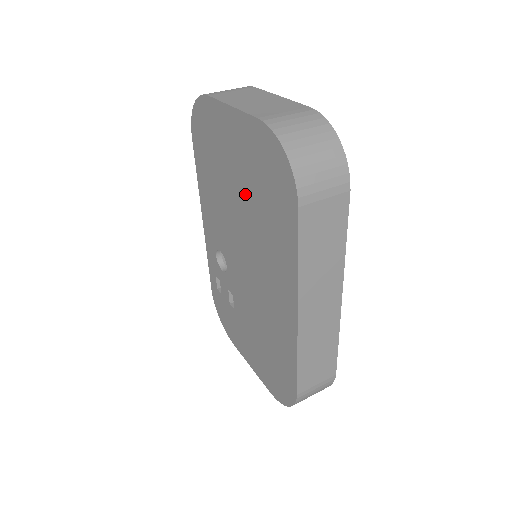
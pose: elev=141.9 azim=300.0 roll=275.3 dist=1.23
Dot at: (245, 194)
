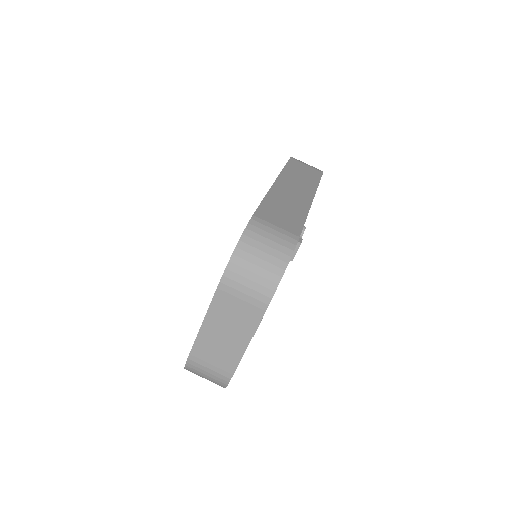
Dot at: occluded
